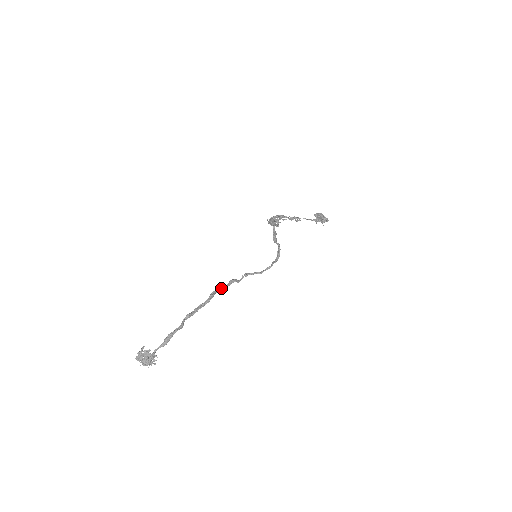
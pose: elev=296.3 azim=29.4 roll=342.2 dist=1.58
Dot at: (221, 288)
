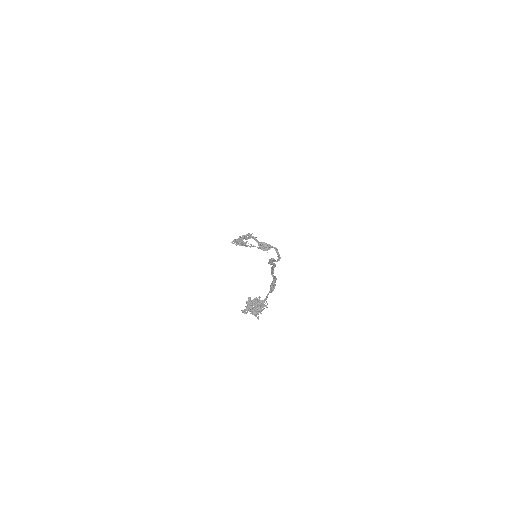
Dot at: occluded
